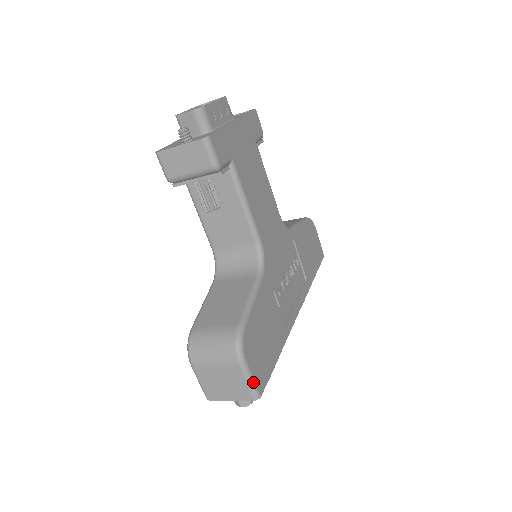
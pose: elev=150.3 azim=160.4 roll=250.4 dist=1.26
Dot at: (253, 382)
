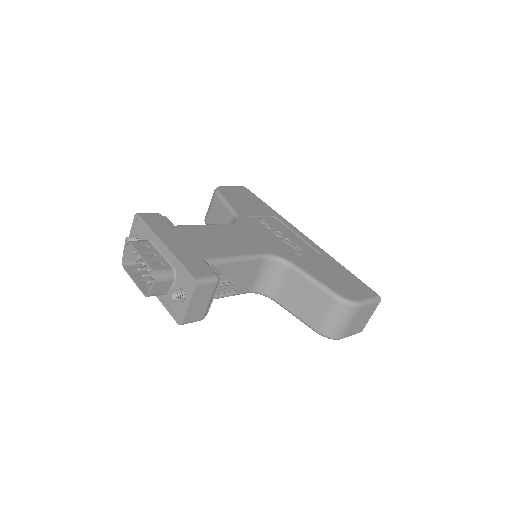
Dot at: (372, 299)
